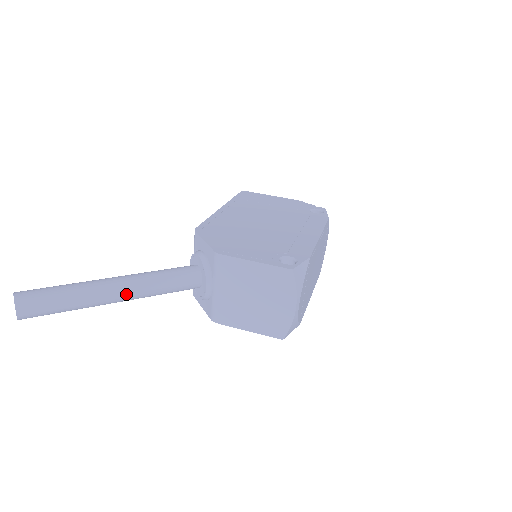
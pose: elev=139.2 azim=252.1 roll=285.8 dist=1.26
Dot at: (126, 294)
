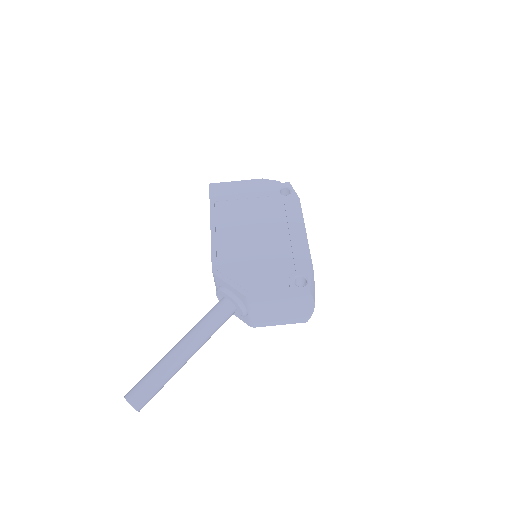
Dot at: (195, 352)
